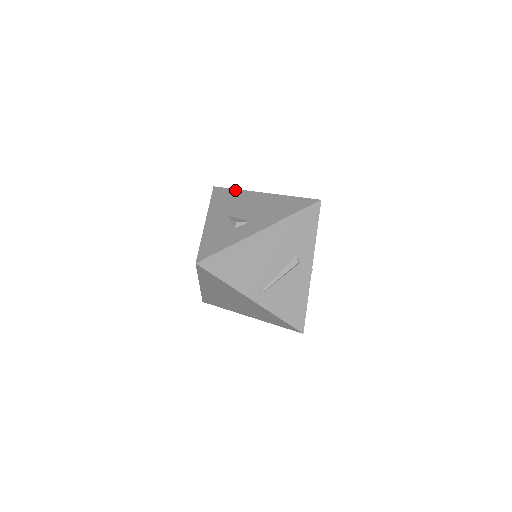
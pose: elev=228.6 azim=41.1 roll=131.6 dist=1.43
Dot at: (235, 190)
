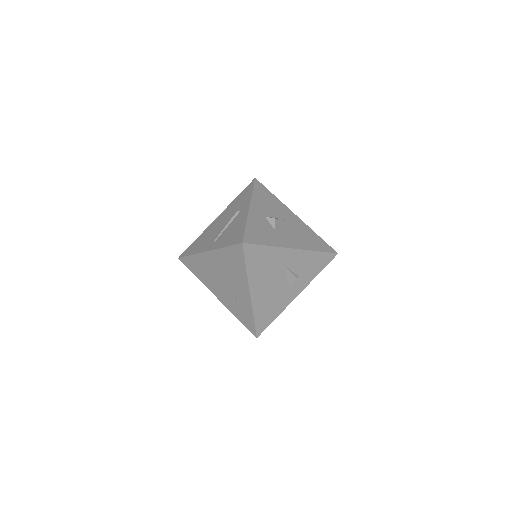
Dot at: occluded
